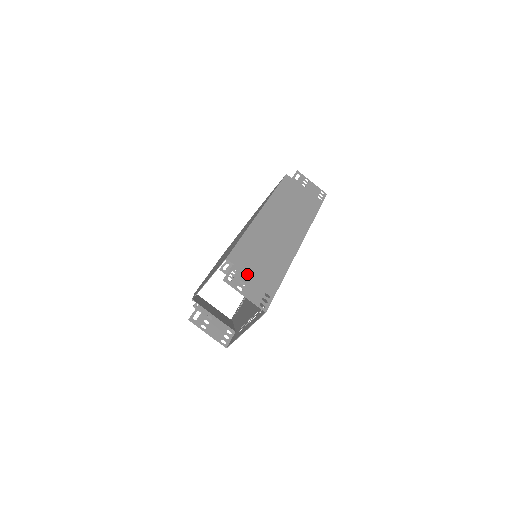
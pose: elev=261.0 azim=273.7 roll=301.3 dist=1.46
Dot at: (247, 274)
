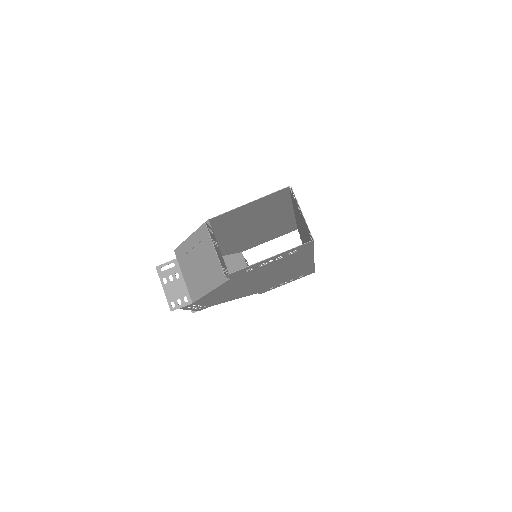
Dot at: occluded
